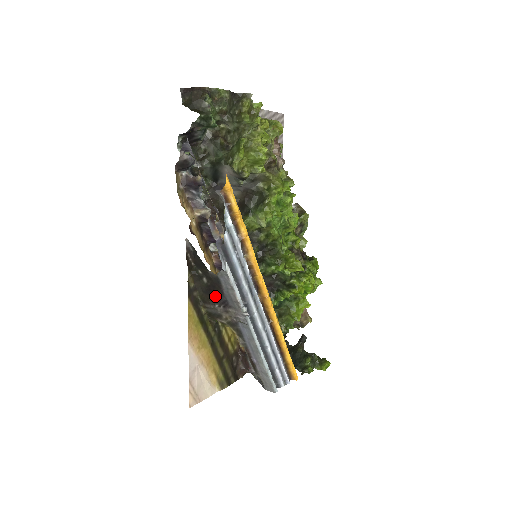
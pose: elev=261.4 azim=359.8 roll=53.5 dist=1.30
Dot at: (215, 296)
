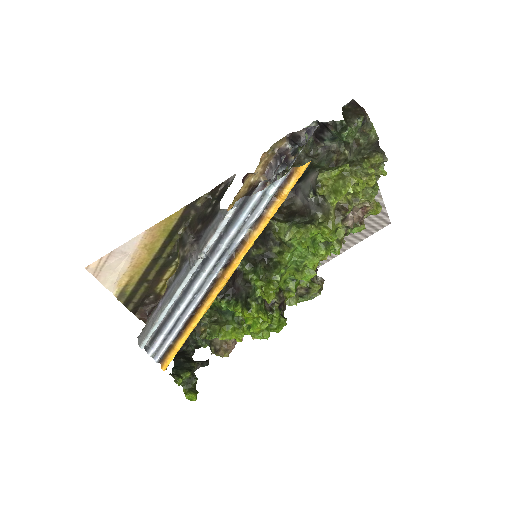
Dot at: (200, 227)
